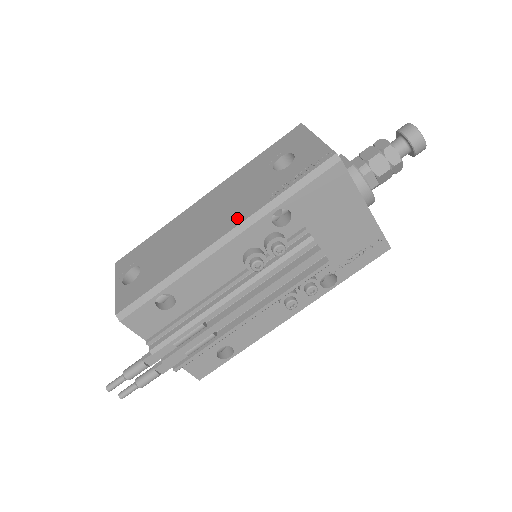
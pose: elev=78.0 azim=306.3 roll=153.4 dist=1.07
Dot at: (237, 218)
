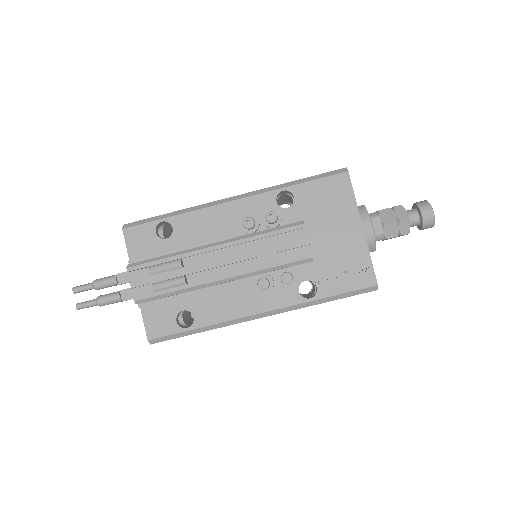
Dot at: occluded
